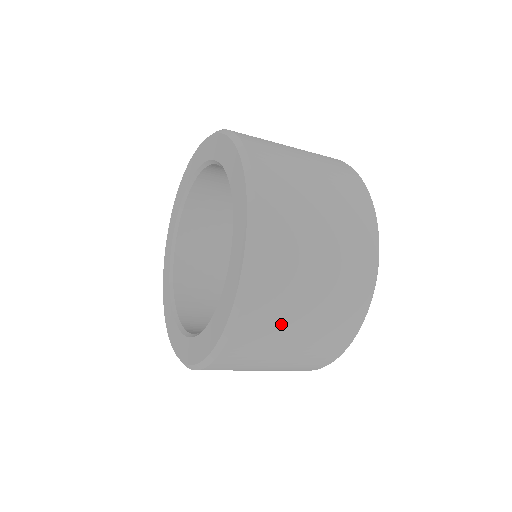
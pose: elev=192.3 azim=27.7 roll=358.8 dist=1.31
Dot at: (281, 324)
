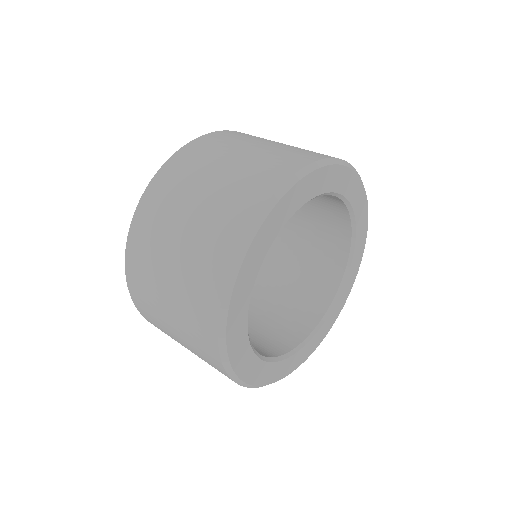
Dot at: (152, 280)
